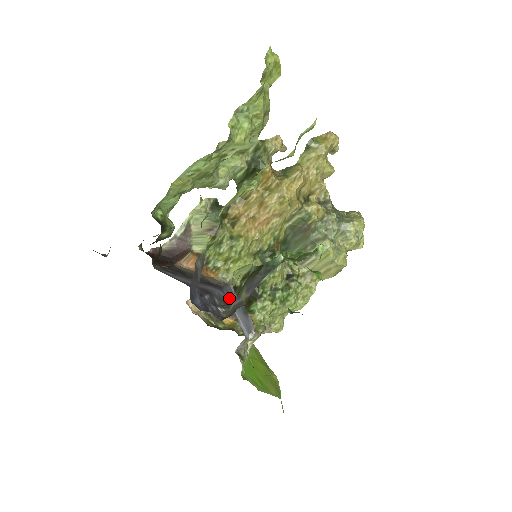
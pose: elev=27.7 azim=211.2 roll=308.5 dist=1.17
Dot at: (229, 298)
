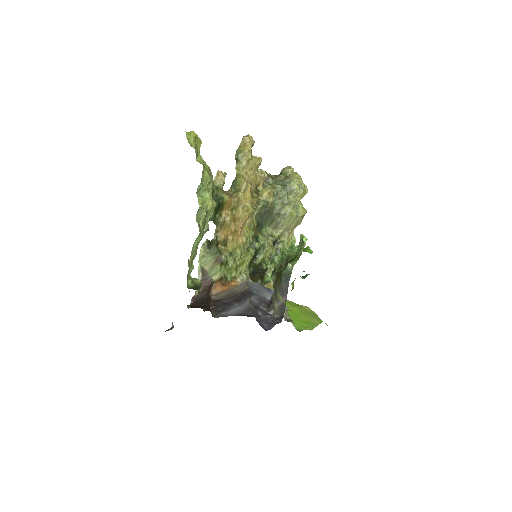
Dot at: (258, 293)
